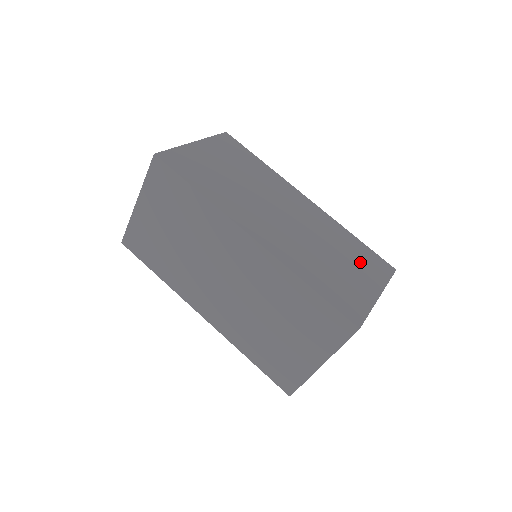
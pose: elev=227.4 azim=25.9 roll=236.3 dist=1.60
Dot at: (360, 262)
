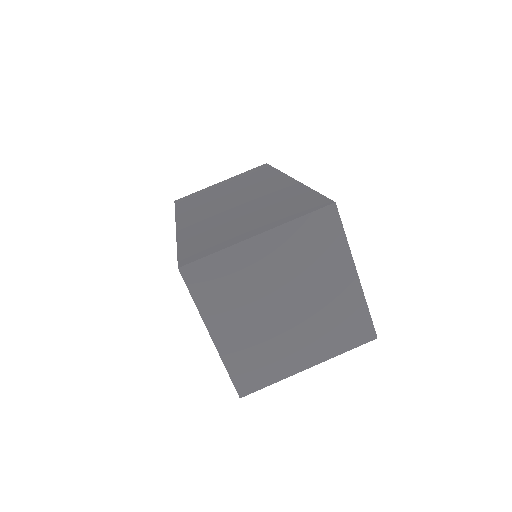
Dot at: occluded
